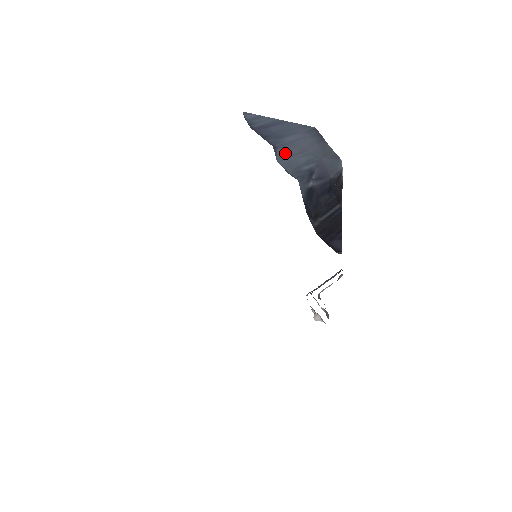
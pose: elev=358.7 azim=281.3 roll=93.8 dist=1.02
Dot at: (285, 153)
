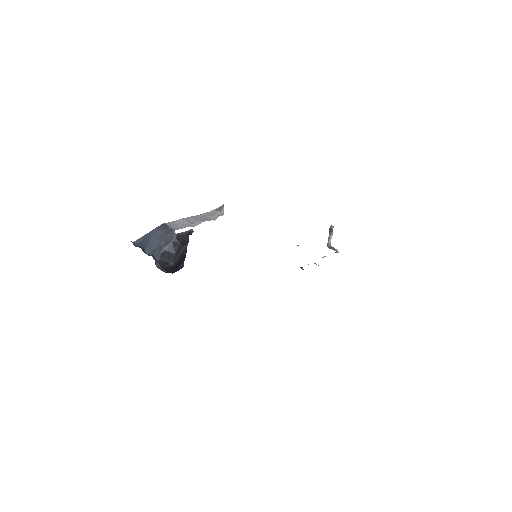
Dot at: (149, 247)
